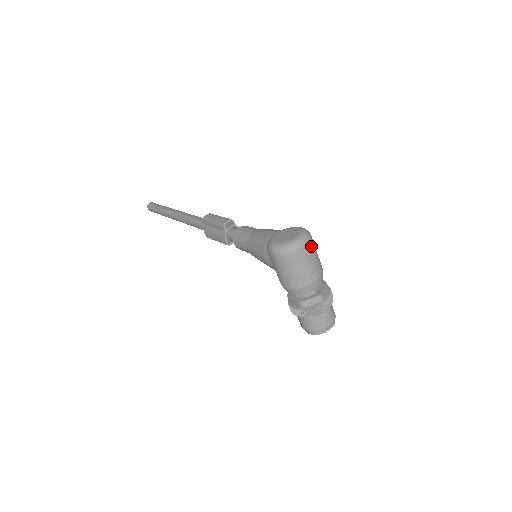
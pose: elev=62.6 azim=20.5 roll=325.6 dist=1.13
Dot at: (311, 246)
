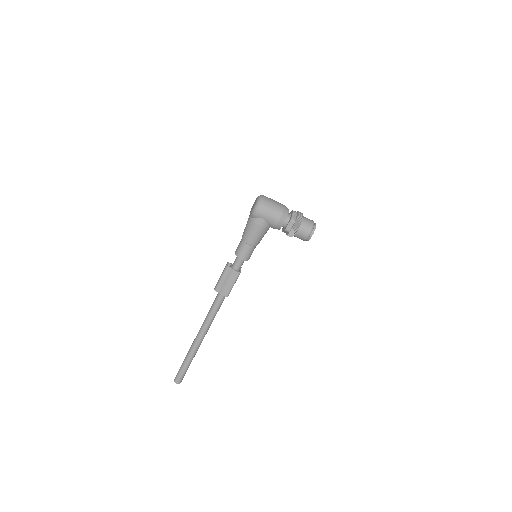
Dot at: occluded
